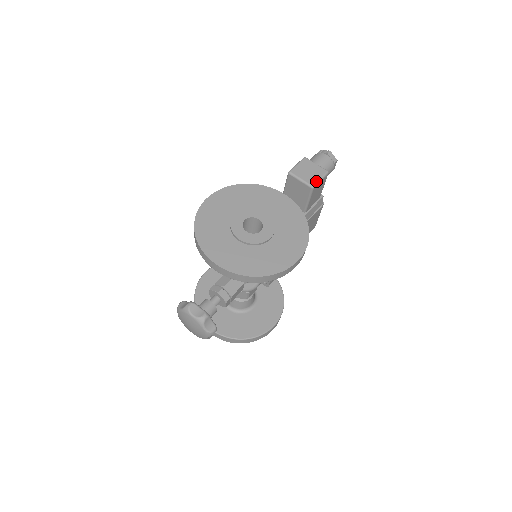
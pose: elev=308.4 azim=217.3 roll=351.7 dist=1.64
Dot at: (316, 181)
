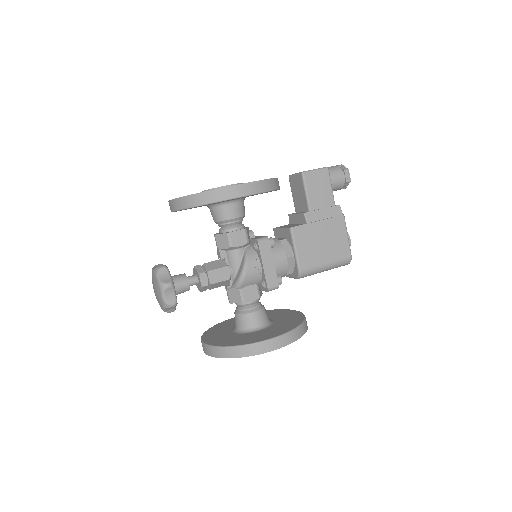
Dot at: (309, 170)
